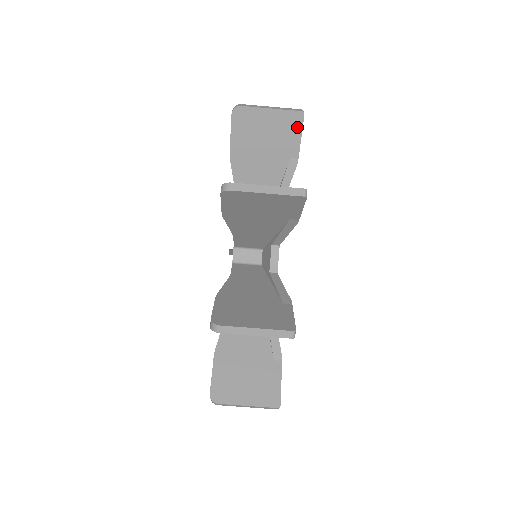
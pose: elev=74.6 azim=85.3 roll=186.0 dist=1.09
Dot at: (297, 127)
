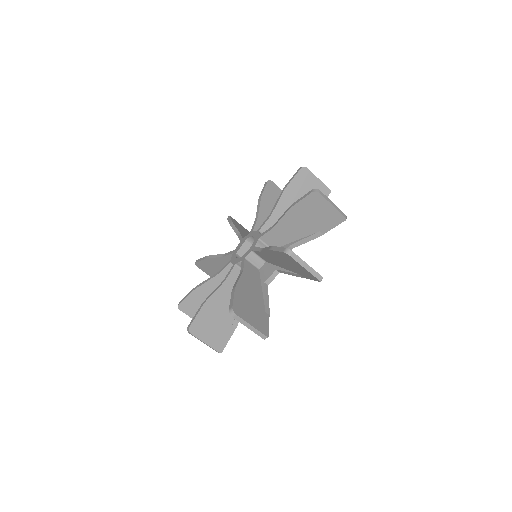
Dot at: occluded
